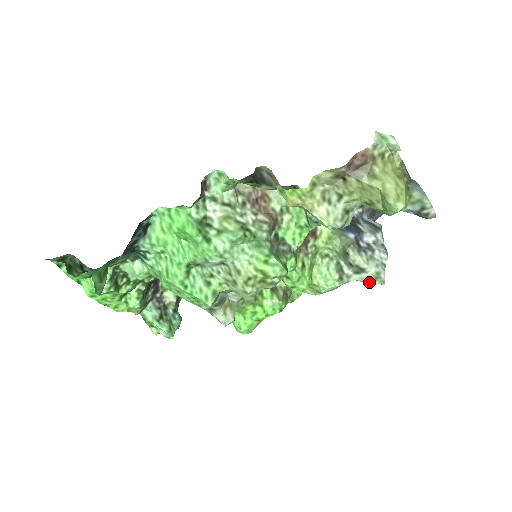
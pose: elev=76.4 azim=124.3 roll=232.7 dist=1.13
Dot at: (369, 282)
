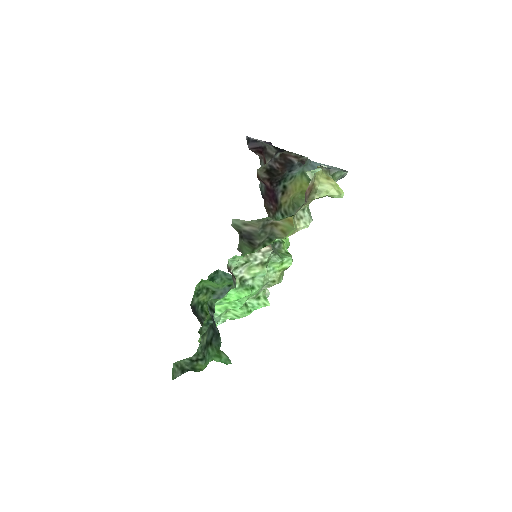
Dot at: occluded
